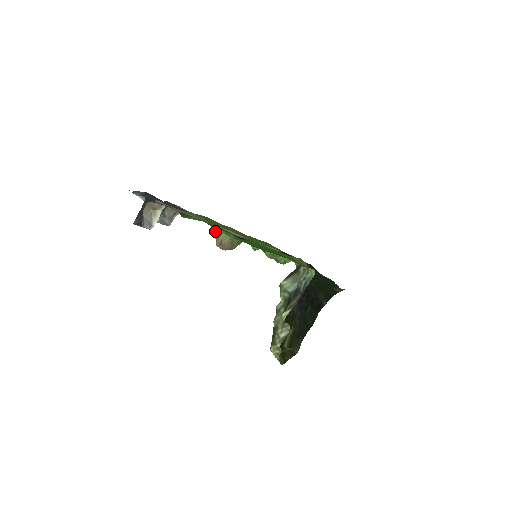
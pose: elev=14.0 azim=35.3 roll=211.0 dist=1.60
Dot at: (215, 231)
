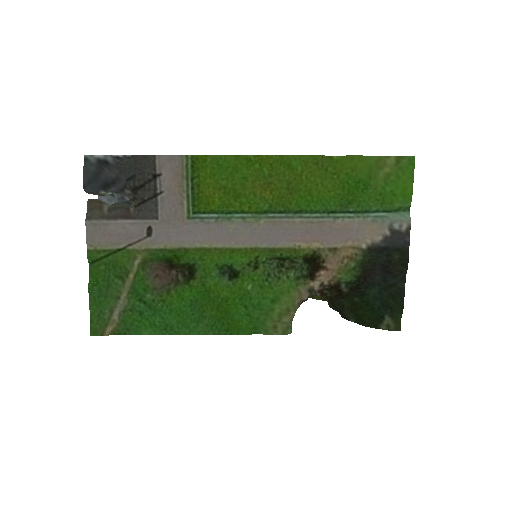
Dot at: (148, 267)
